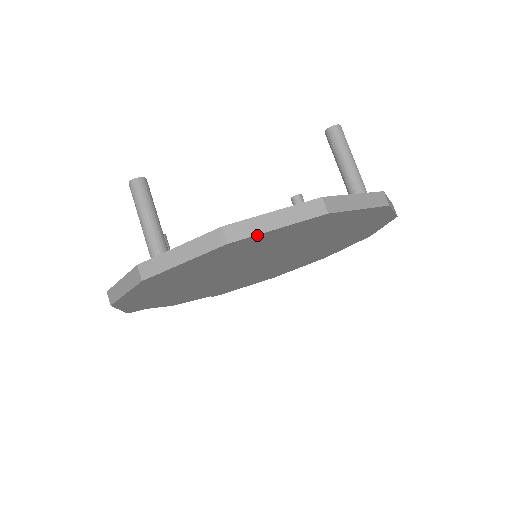
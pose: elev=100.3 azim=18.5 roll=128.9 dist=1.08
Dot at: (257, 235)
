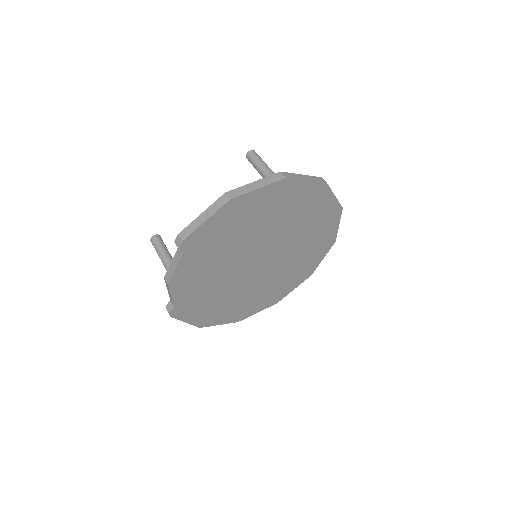
Dot at: (331, 192)
